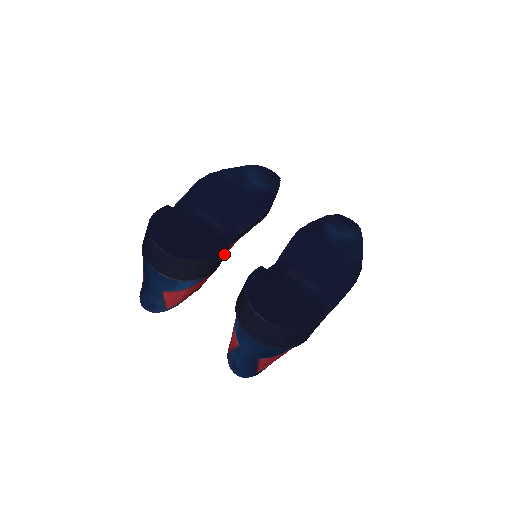
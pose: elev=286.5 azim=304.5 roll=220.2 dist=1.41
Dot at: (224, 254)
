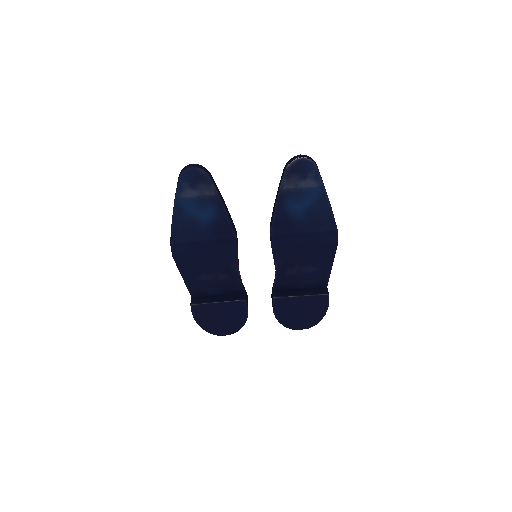
Dot at: (246, 298)
